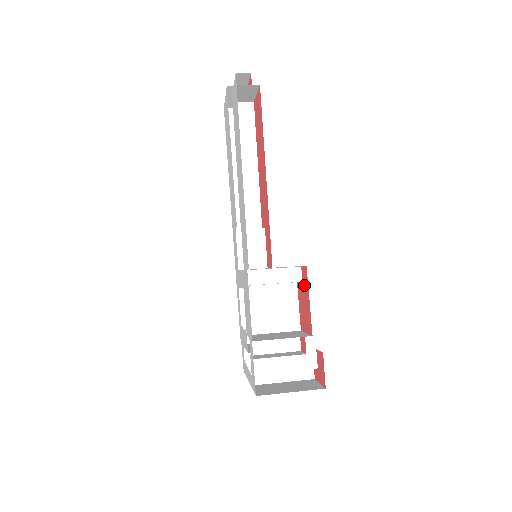
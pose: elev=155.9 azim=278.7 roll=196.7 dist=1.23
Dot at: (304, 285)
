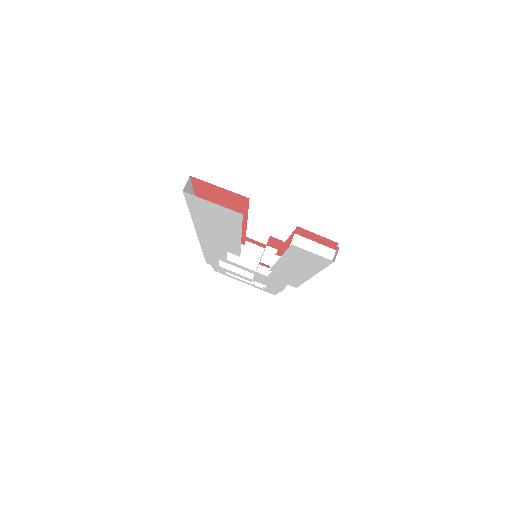
Dot at: occluded
